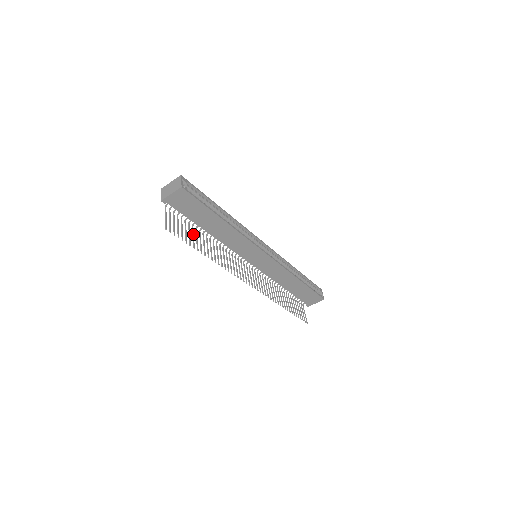
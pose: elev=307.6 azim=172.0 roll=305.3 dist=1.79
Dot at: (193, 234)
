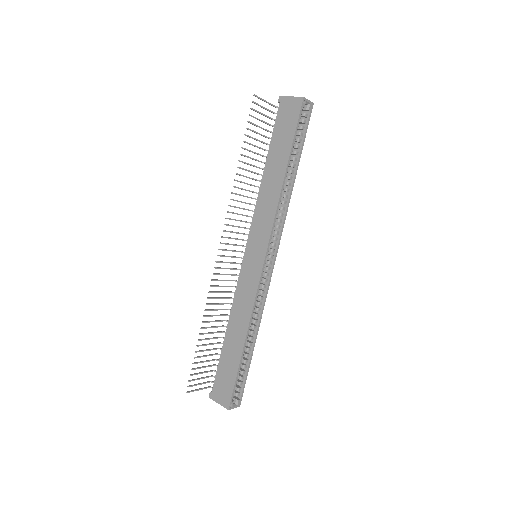
Dot at: (257, 146)
